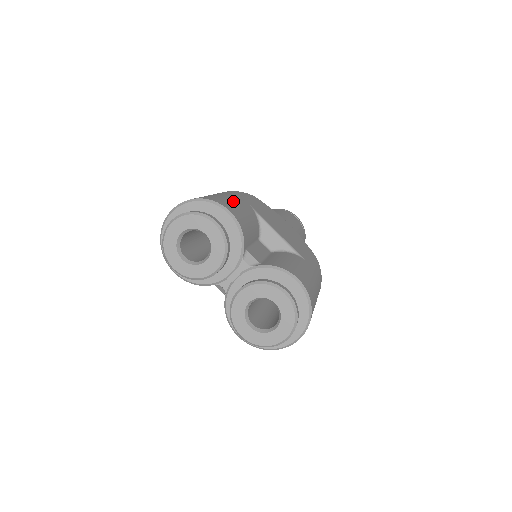
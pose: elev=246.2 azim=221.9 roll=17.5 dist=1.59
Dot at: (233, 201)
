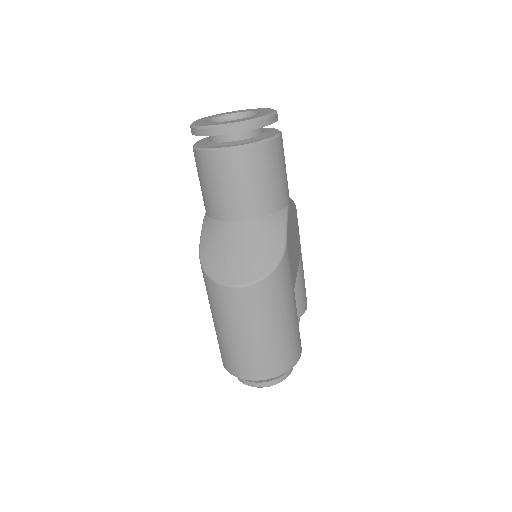
Dot at: (296, 328)
